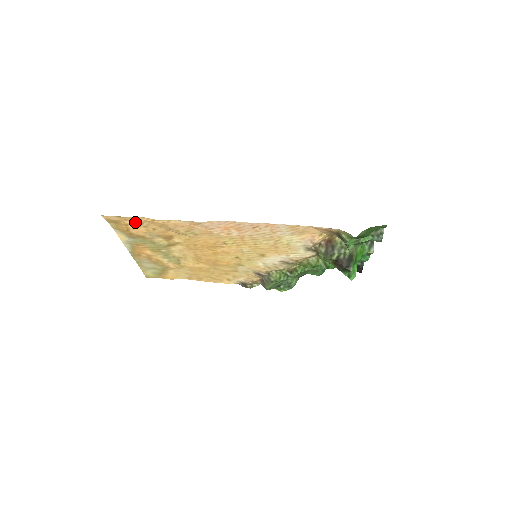
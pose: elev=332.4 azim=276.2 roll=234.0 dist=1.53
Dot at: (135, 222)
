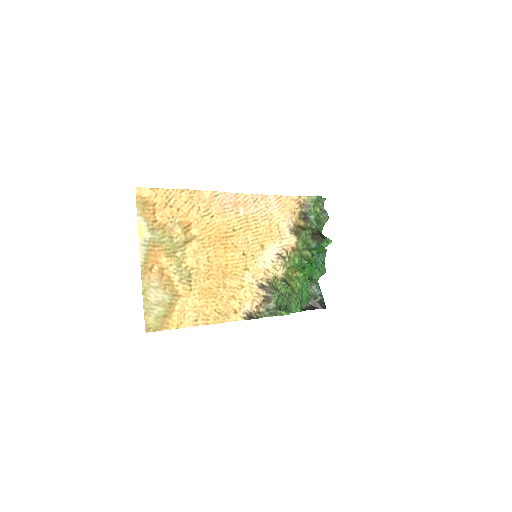
Dot at: (163, 199)
